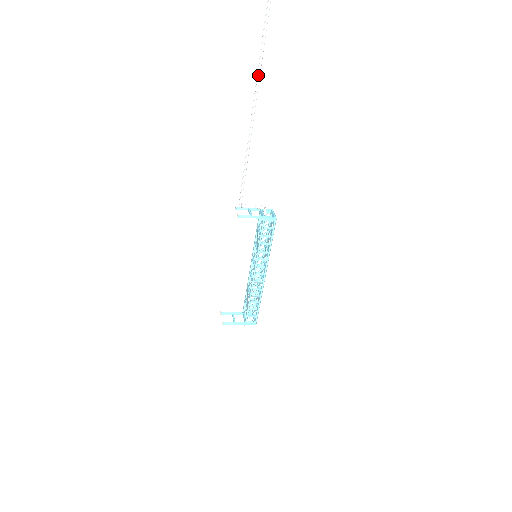
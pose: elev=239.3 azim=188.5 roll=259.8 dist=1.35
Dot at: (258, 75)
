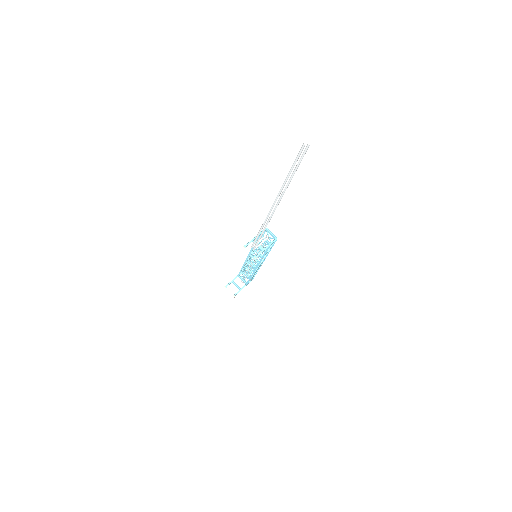
Dot at: (283, 194)
